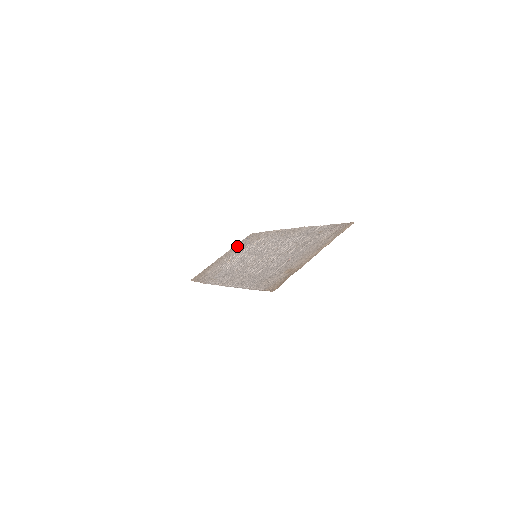
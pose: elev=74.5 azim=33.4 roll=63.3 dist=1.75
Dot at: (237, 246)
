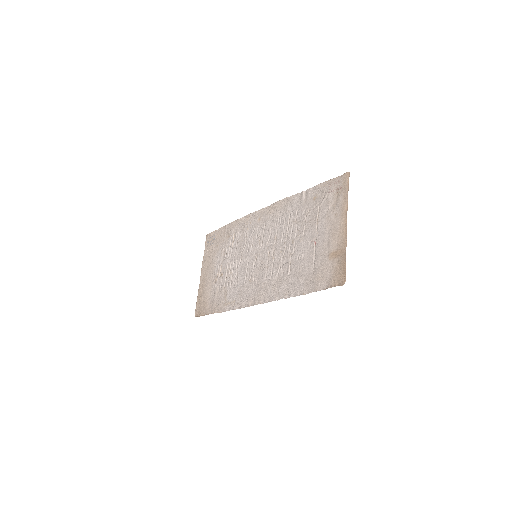
Dot at: (208, 255)
